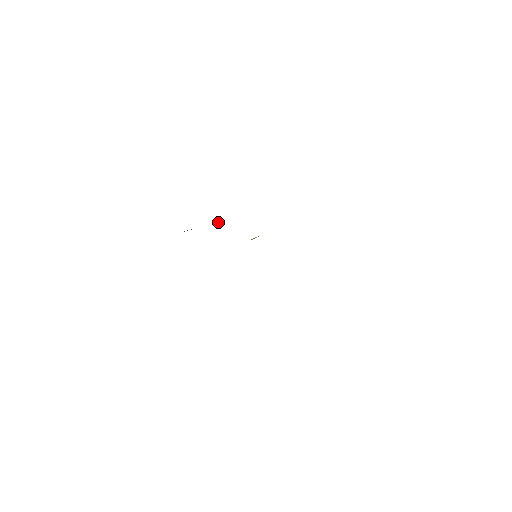
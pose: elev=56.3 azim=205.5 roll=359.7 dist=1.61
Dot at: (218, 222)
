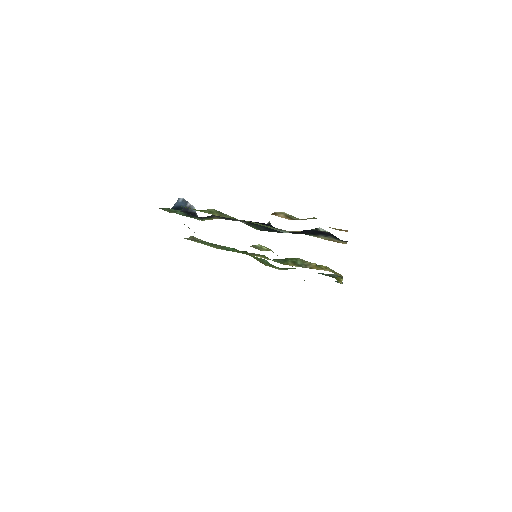
Dot at: occluded
